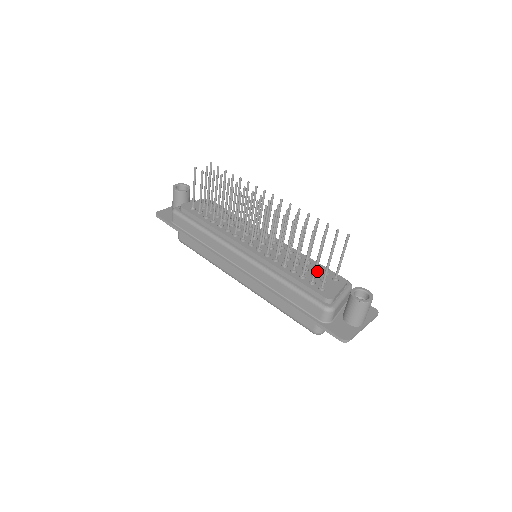
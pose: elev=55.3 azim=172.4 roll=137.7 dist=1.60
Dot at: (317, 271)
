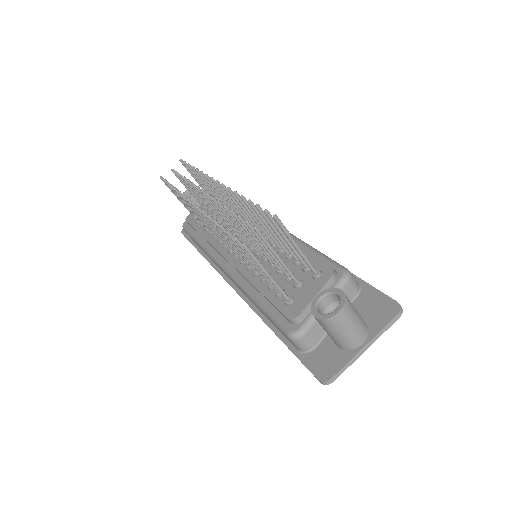
Dot at: (296, 268)
